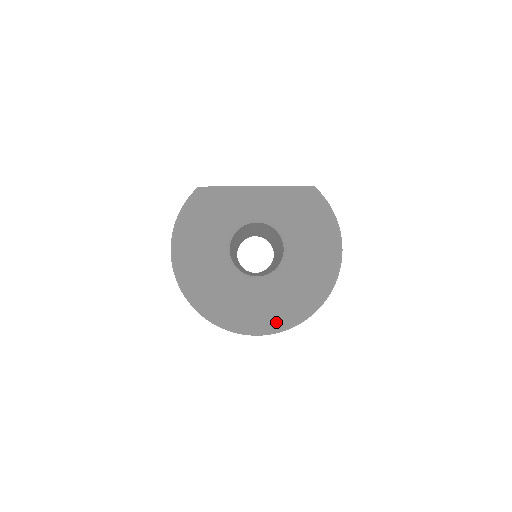
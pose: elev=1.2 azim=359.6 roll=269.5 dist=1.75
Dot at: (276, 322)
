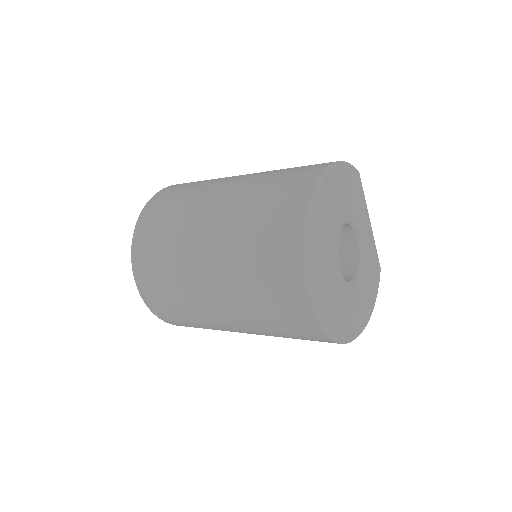
Dot at: (327, 315)
